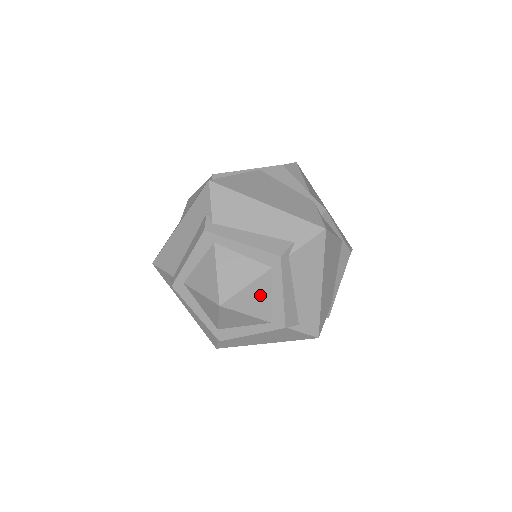
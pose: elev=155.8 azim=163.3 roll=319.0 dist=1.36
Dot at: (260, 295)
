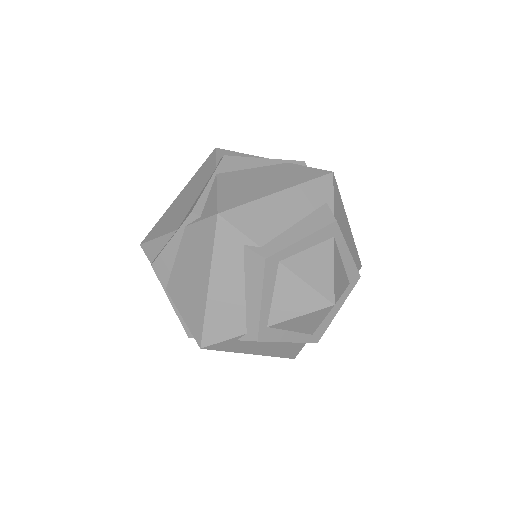
Dot at: (339, 268)
